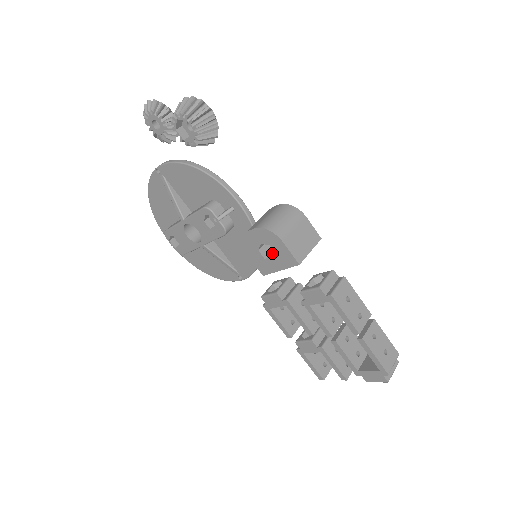
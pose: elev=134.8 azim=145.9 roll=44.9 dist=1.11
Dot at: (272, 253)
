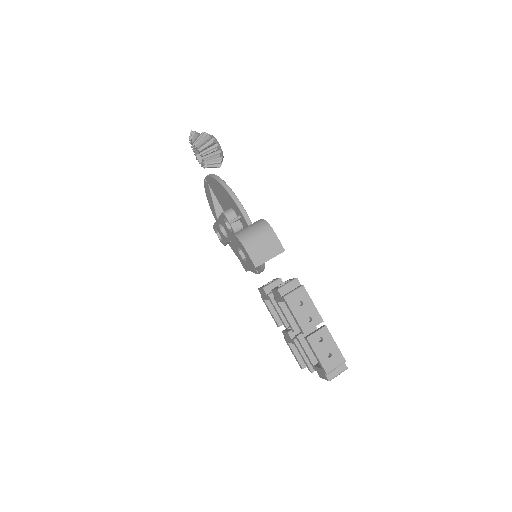
Dot at: occluded
